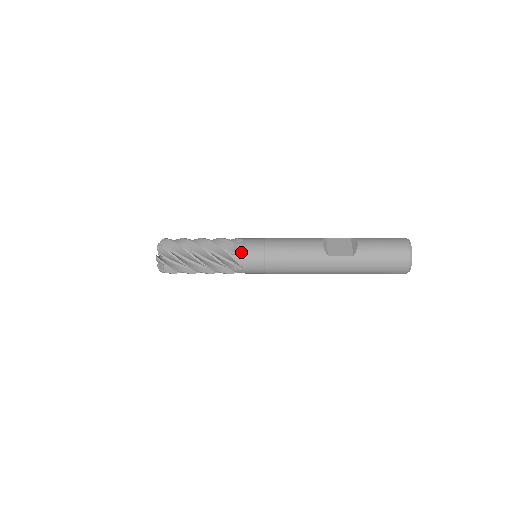
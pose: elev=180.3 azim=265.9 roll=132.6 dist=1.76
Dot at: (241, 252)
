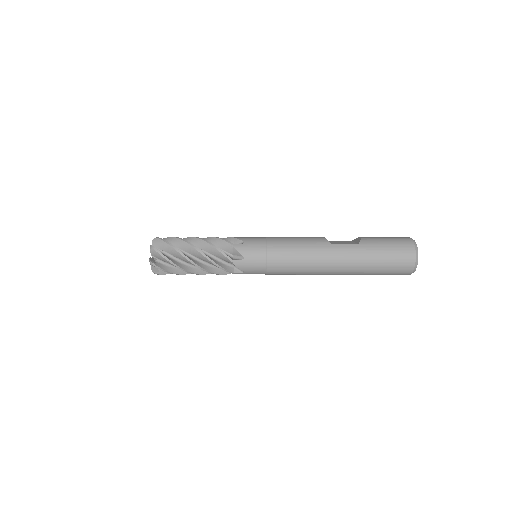
Dot at: (242, 242)
